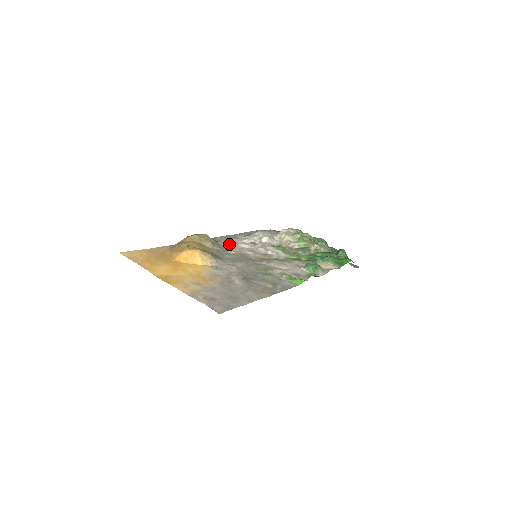
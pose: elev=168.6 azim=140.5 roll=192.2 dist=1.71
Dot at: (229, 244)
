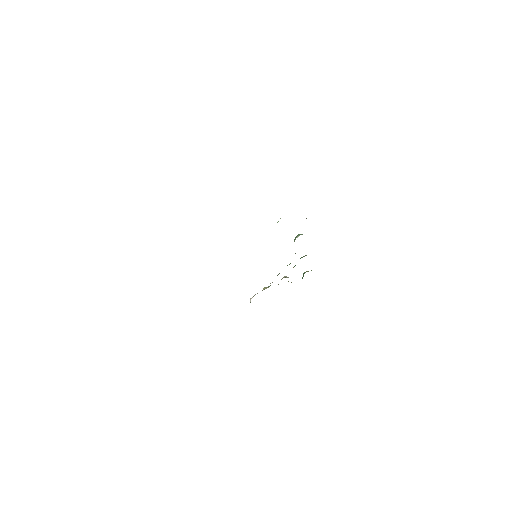
Dot at: occluded
